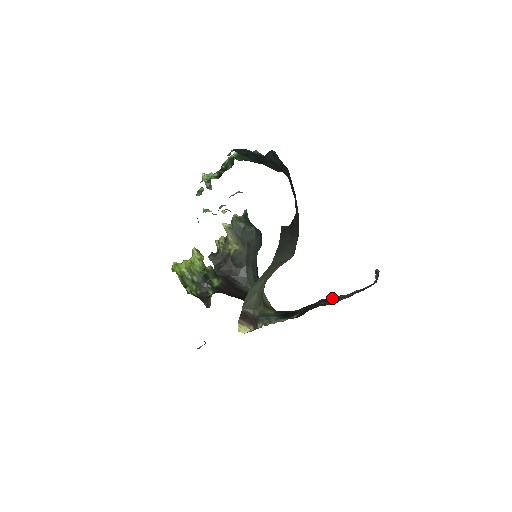
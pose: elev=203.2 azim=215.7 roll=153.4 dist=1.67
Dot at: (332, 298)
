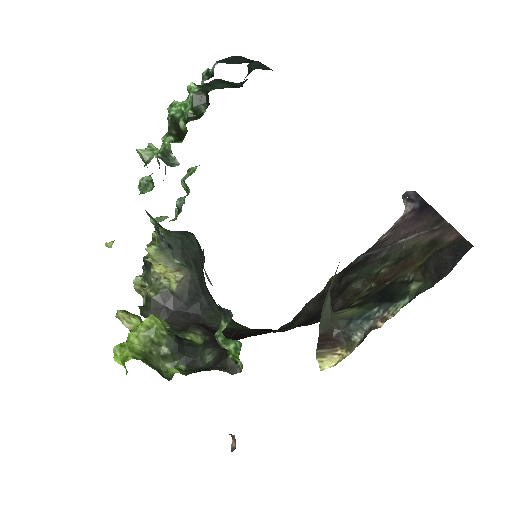
Dot at: (376, 256)
